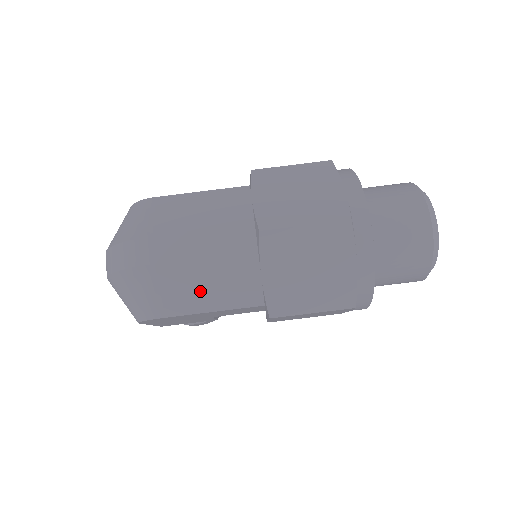
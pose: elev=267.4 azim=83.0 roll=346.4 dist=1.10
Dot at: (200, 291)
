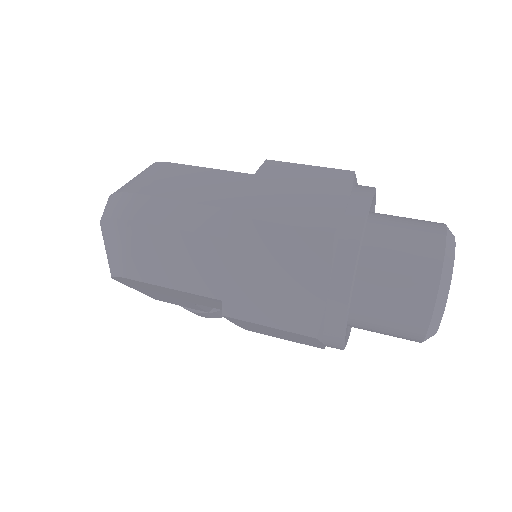
Dot at: (167, 263)
